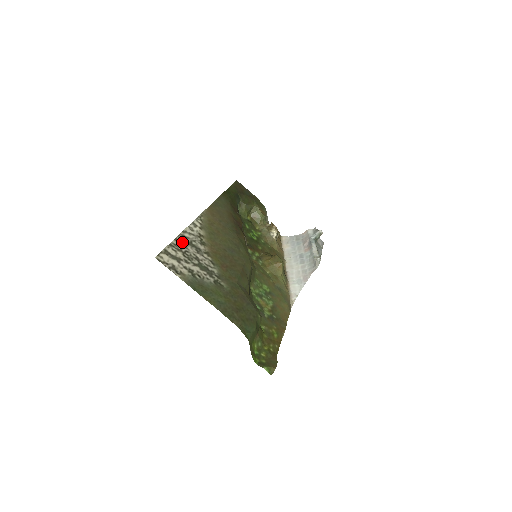
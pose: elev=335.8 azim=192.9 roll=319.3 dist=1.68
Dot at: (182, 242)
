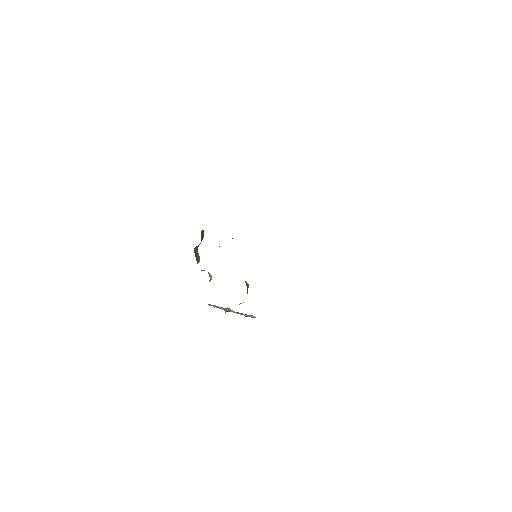
Dot at: occluded
